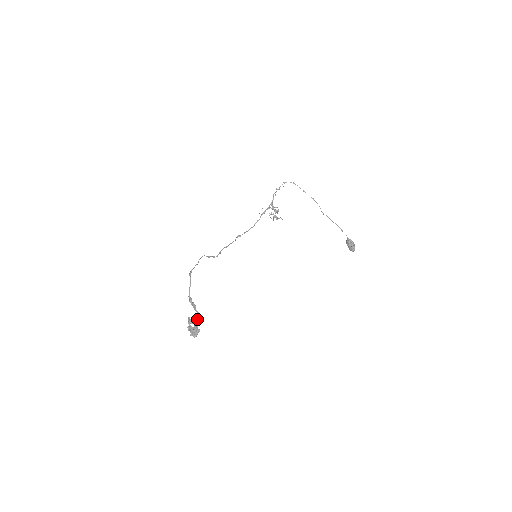
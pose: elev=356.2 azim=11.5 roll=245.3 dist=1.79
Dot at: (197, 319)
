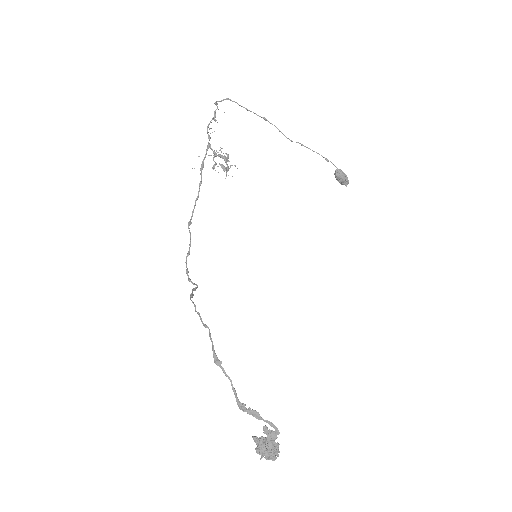
Dot at: (272, 433)
